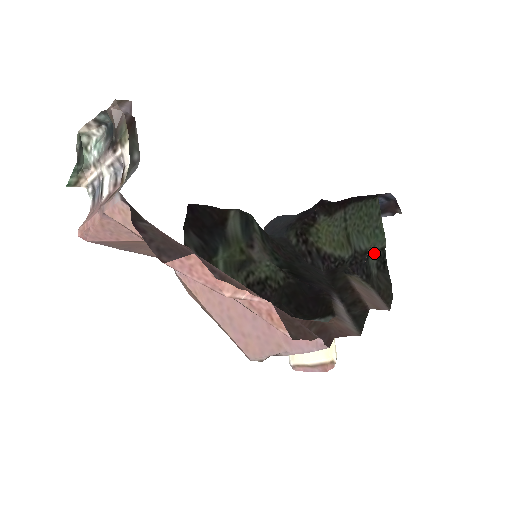
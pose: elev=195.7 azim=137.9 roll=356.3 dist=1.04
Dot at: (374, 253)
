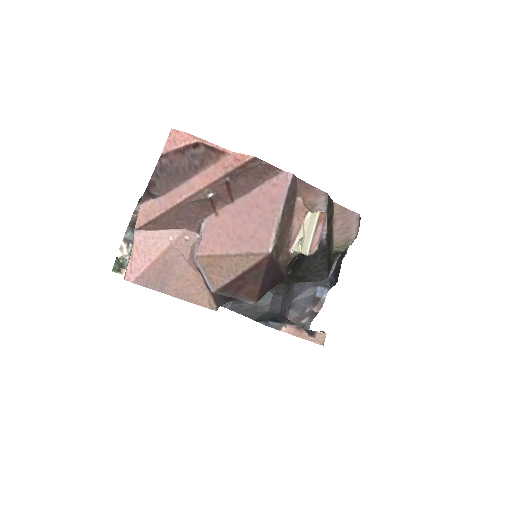
Dot at: occluded
